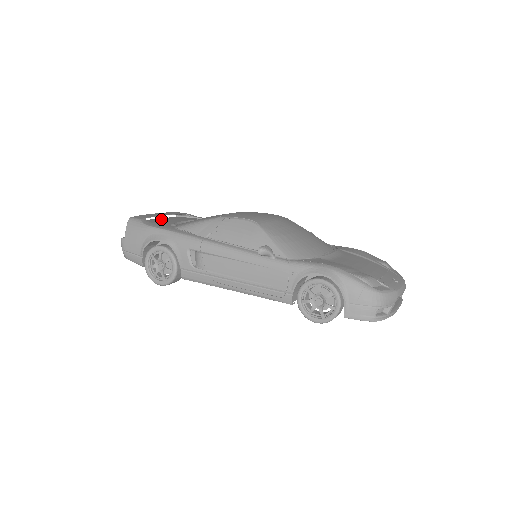
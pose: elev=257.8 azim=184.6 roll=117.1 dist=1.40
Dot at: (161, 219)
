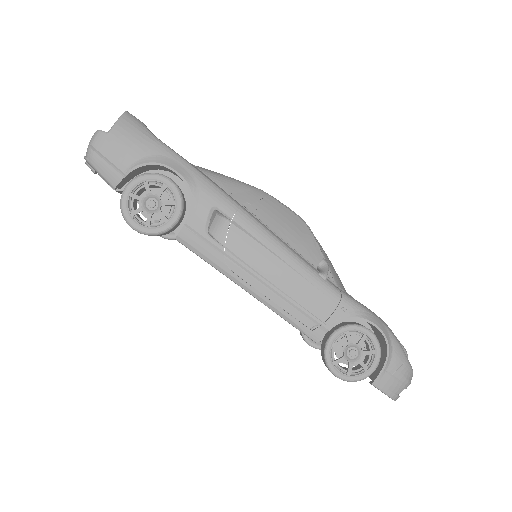
Dot at: occluded
